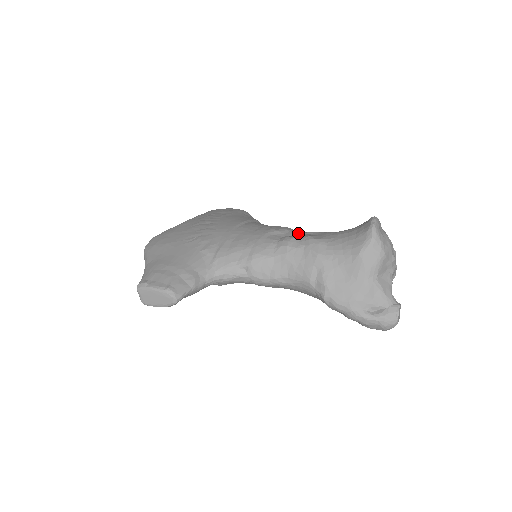
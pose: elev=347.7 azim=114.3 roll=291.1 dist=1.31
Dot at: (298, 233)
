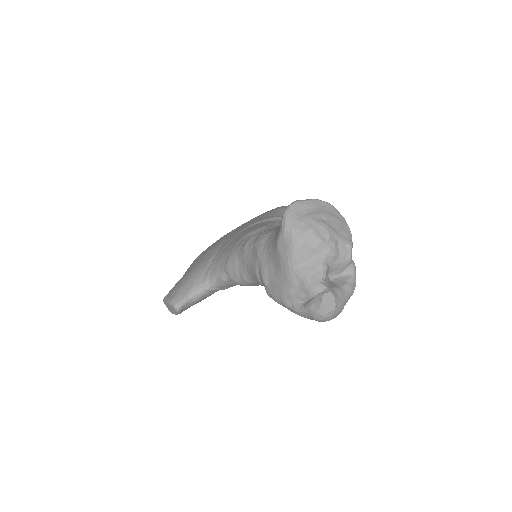
Dot at: (266, 229)
